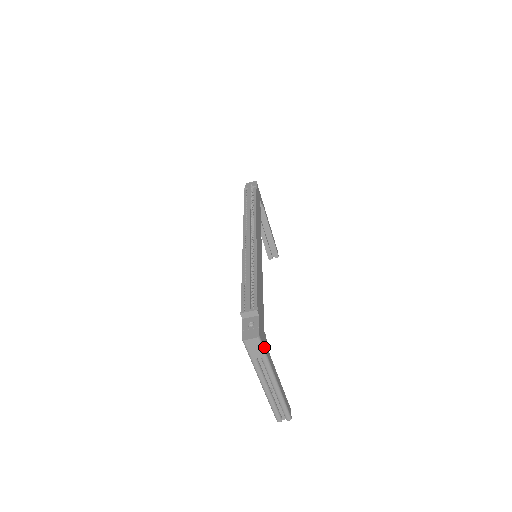
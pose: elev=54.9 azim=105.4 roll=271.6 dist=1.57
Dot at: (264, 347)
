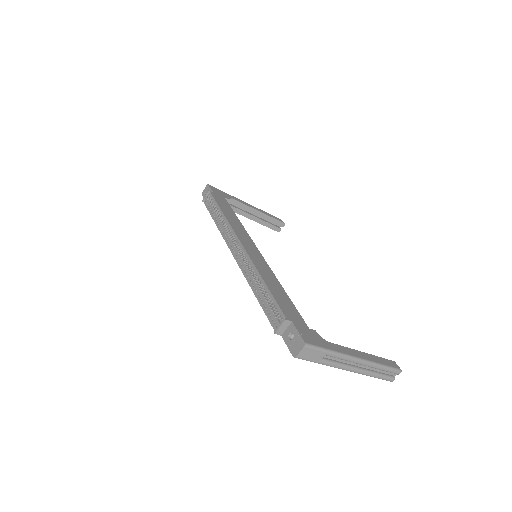
Dot at: (319, 346)
